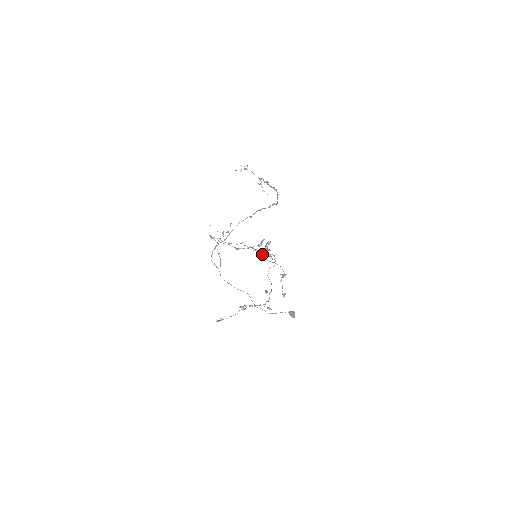
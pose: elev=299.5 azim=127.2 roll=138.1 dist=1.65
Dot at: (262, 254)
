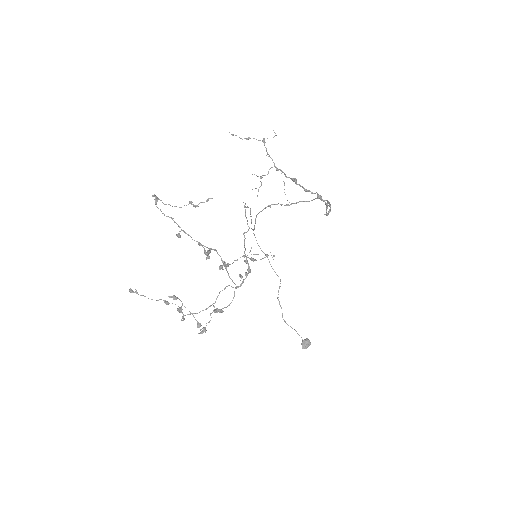
Dot at: occluded
